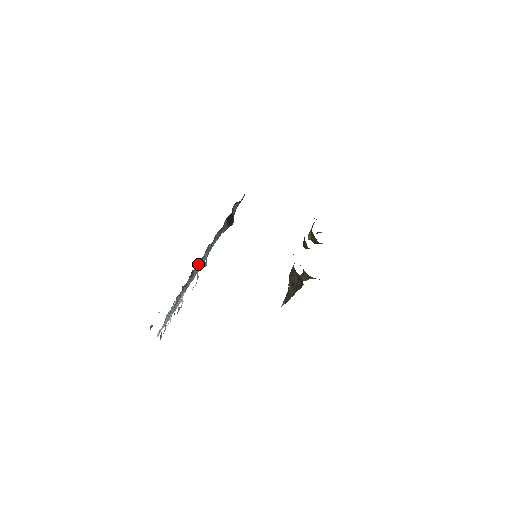
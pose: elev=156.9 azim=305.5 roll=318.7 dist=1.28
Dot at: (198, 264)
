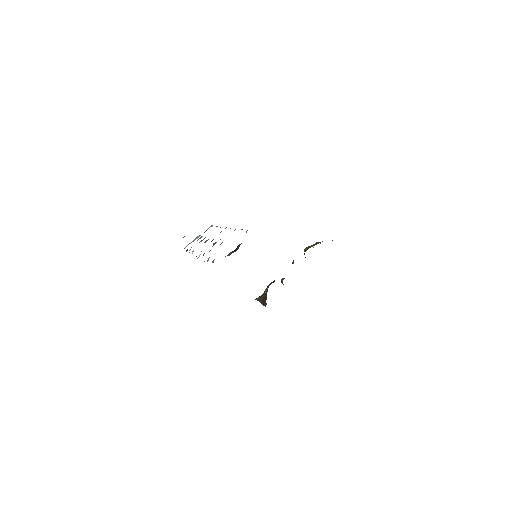
Dot at: (216, 242)
